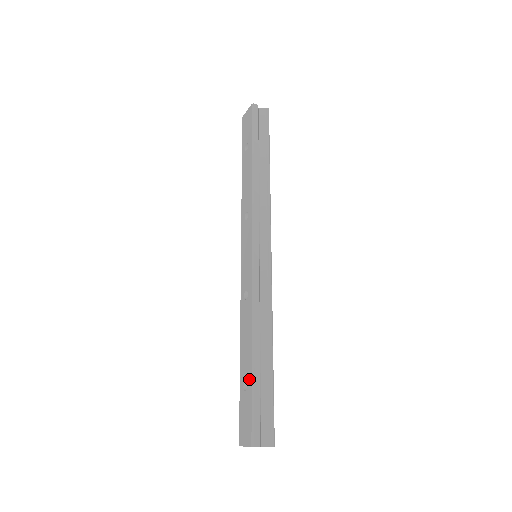
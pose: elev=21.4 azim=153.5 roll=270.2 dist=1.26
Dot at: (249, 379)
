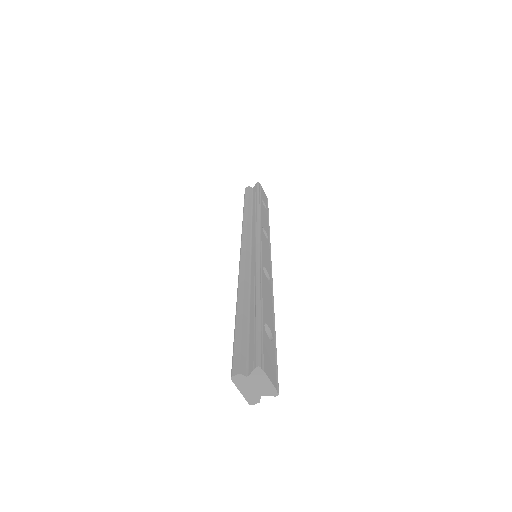
Dot at: occluded
